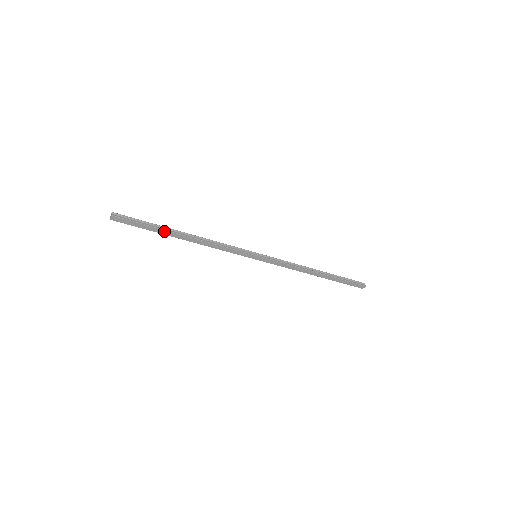
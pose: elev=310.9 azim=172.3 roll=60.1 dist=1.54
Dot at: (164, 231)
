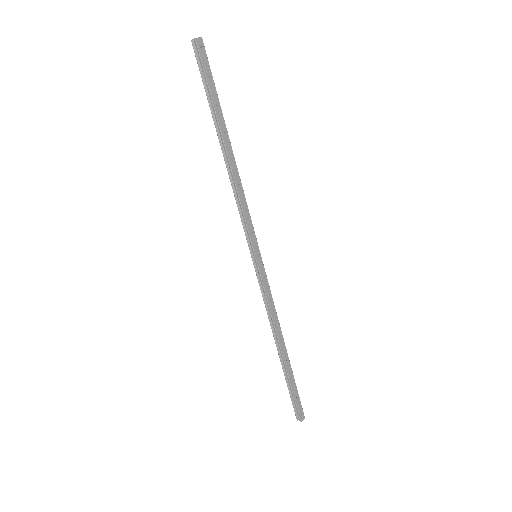
Dot at: (221, 116)
